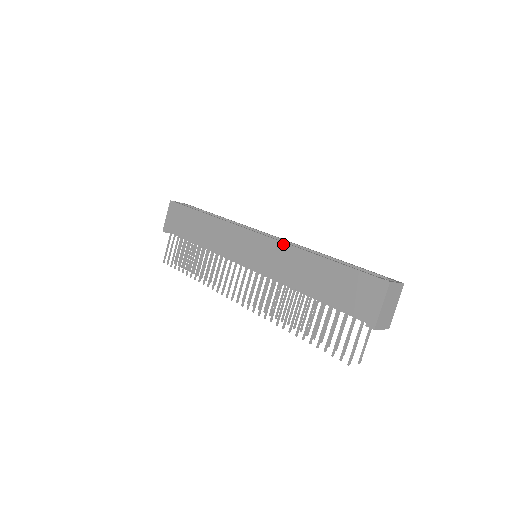
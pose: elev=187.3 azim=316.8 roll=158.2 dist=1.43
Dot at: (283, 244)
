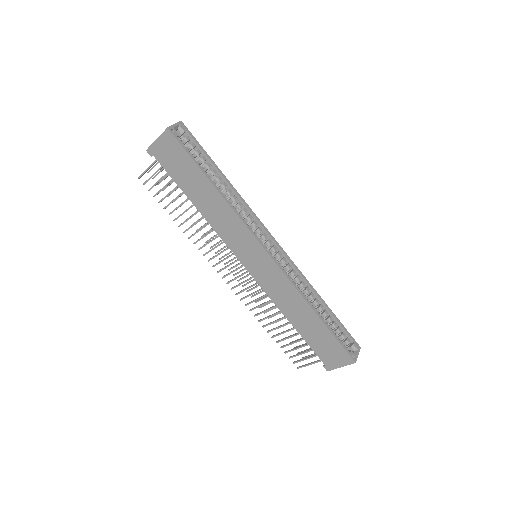
Dot at: (291, 284)
